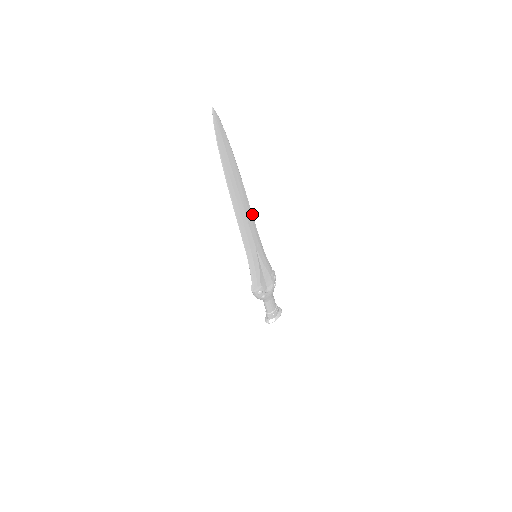
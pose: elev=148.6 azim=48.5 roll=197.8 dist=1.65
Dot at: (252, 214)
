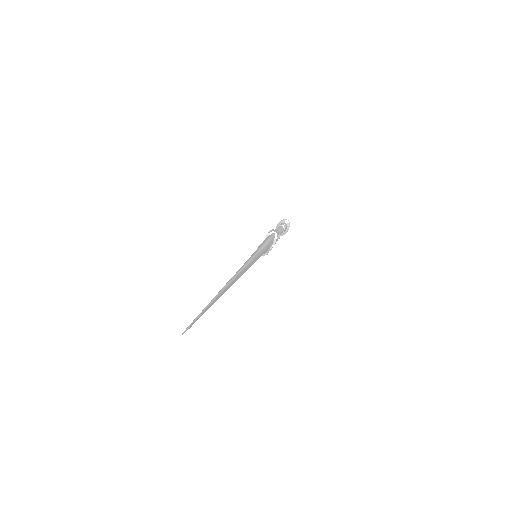
Dot at: (244, 268)
